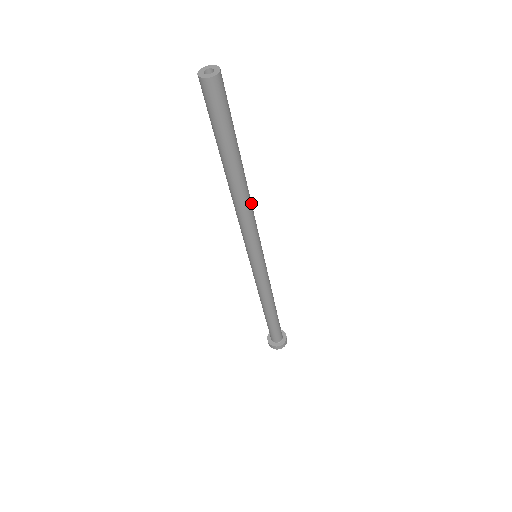
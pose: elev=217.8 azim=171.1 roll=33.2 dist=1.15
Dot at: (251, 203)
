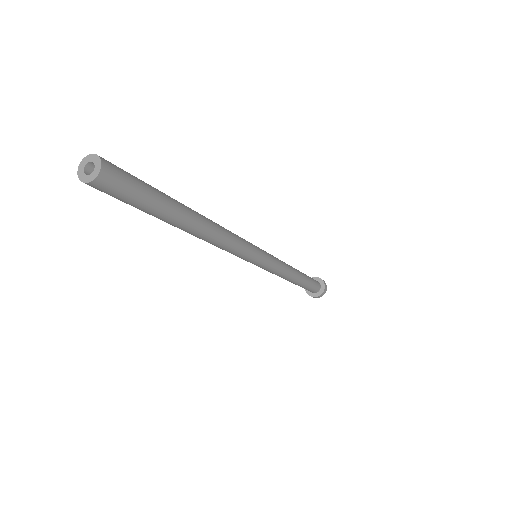
Dot at: (219, 241)
